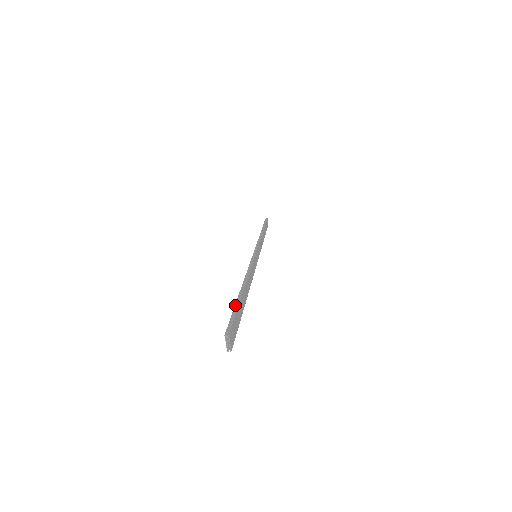
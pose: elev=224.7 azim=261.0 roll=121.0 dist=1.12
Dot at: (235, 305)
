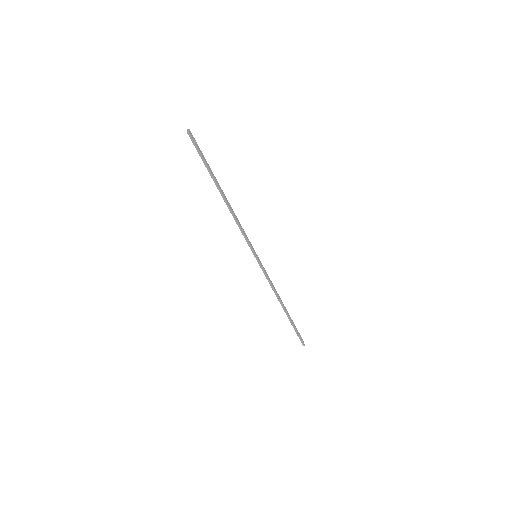
Dot at: occluded
